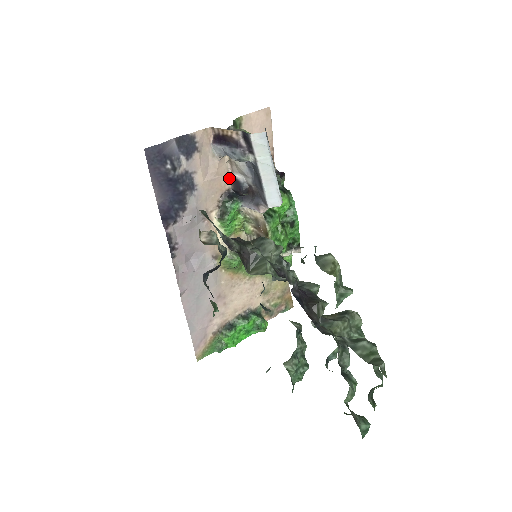
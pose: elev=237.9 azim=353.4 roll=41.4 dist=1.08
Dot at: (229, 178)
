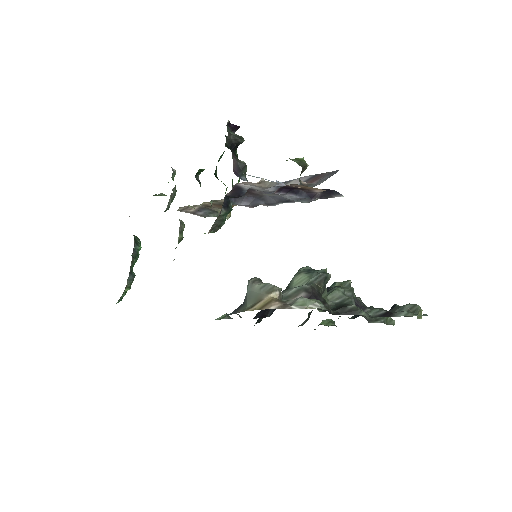
Dot at: (232, 189)
